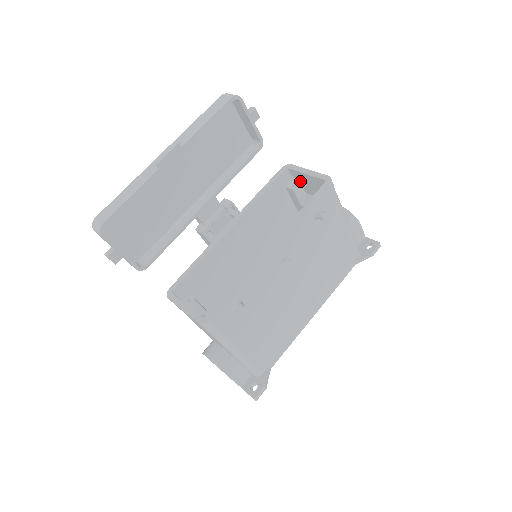
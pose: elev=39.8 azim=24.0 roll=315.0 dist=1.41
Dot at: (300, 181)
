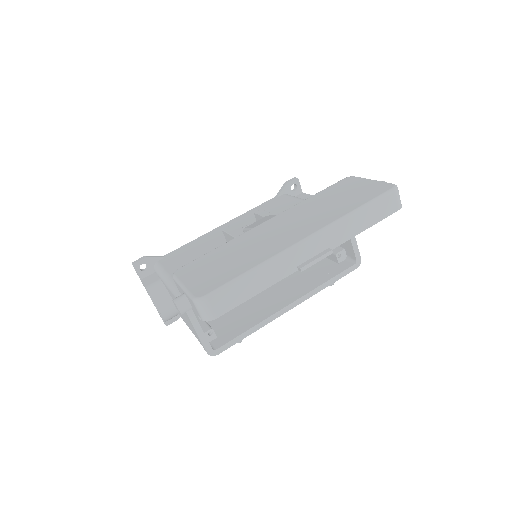
Dot at: occluded
